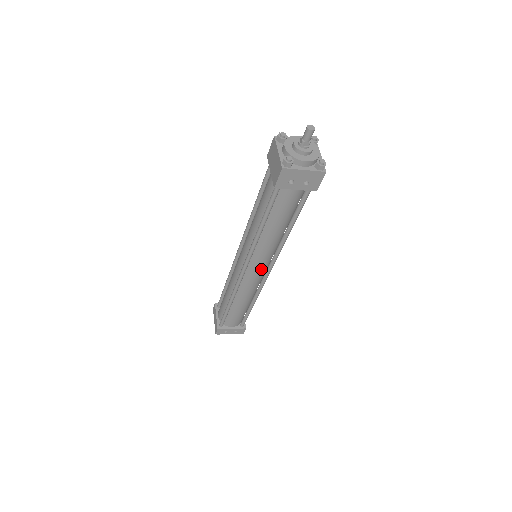
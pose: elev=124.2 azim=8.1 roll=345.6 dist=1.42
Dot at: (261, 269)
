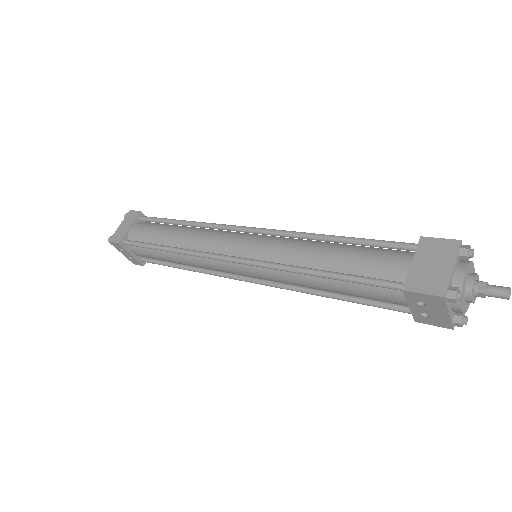
Dot at: (248, 275)
